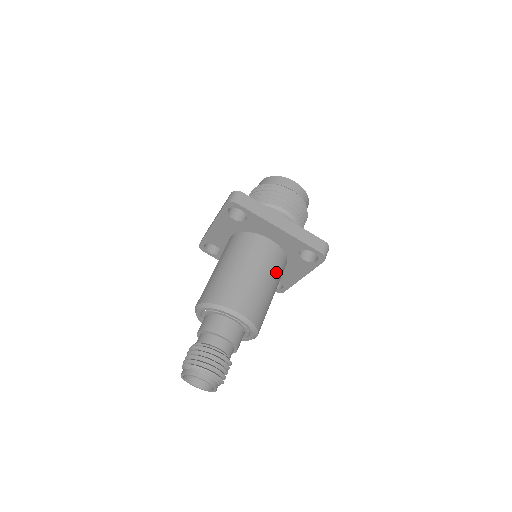
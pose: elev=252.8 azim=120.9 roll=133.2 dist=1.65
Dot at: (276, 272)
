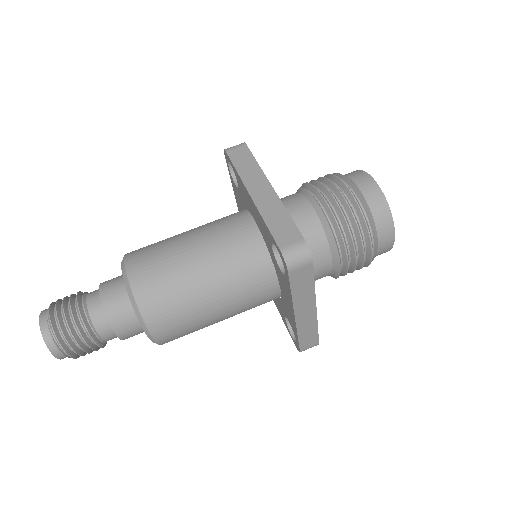
Dot at: (231, 266)
